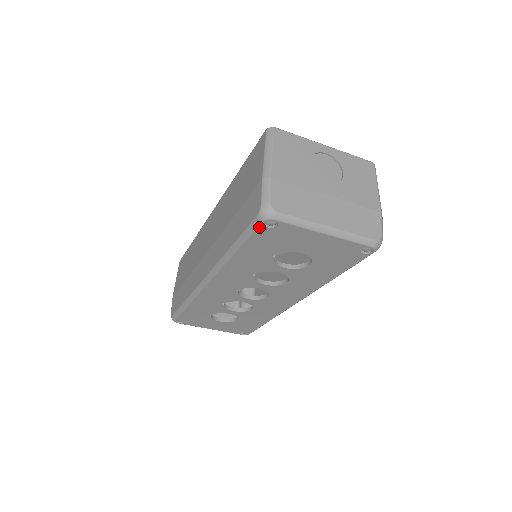
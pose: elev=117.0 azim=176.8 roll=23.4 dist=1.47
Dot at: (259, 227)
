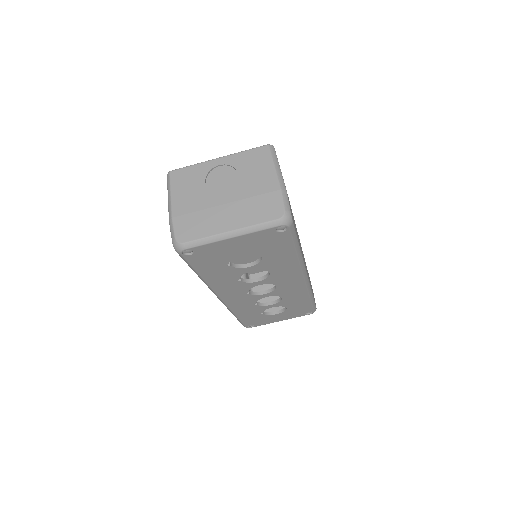
Dot at: (185, 258)
